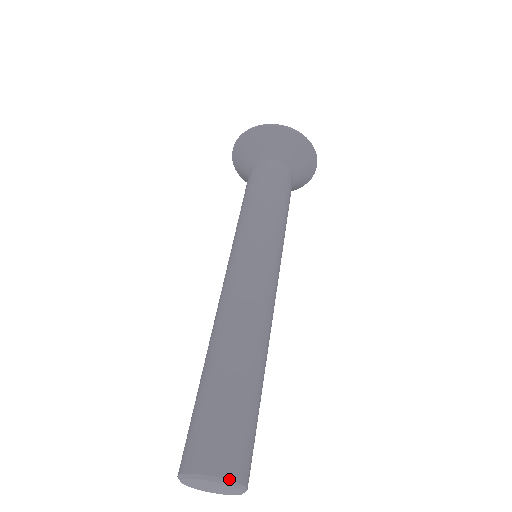
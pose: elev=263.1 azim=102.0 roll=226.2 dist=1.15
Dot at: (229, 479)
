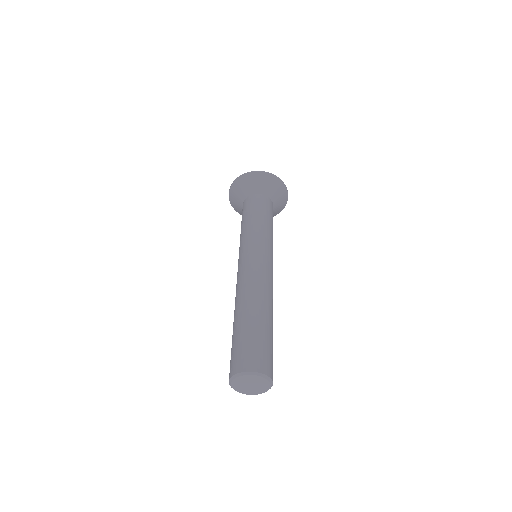
Dot at: (266, 375)
